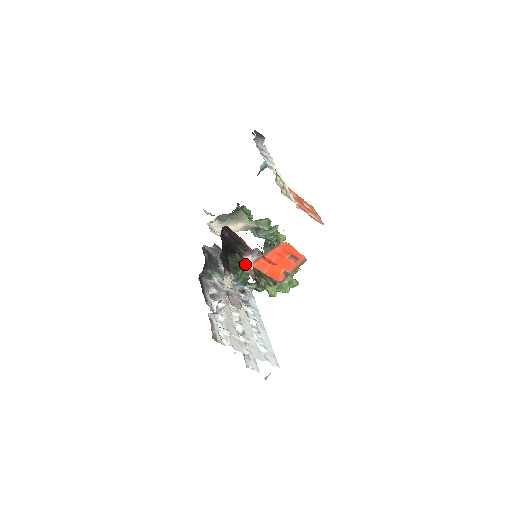
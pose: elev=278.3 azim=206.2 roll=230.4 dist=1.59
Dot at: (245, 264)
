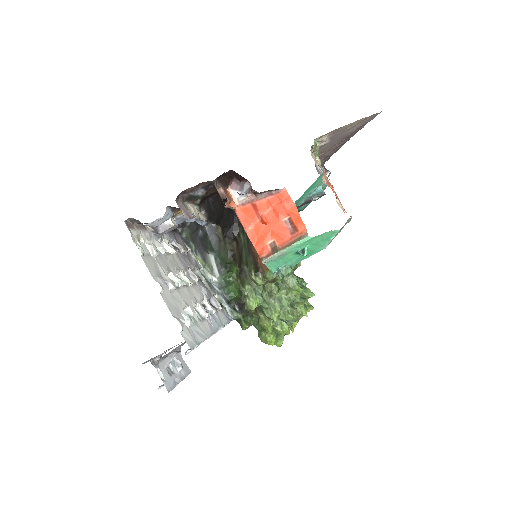
Dot at: (225, 187)
